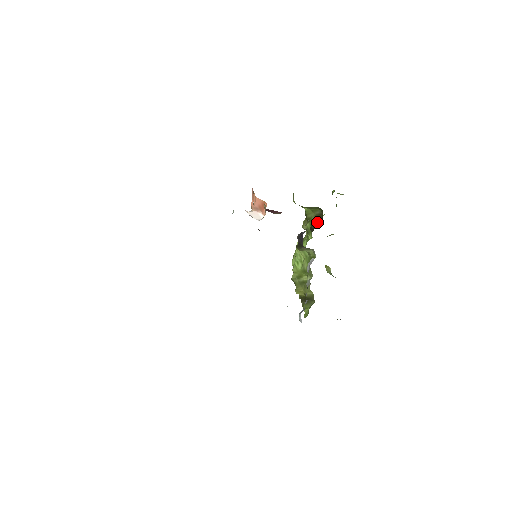
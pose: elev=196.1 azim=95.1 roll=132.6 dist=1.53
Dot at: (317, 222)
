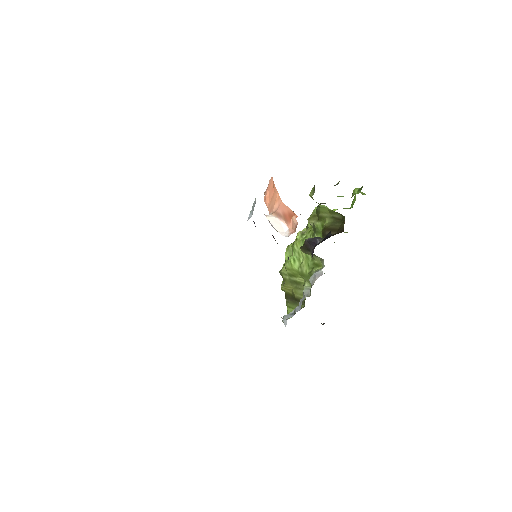
Dot at: (334, 229)
